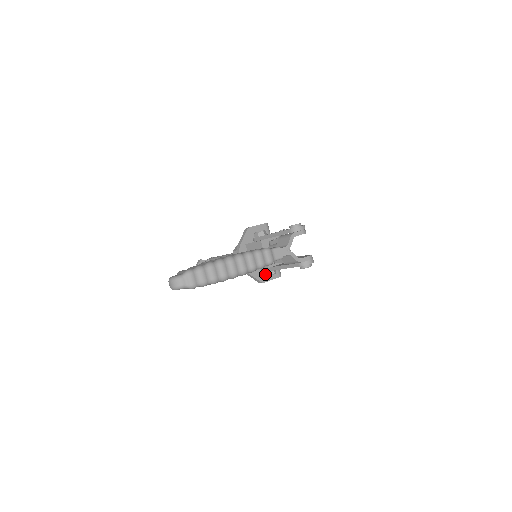
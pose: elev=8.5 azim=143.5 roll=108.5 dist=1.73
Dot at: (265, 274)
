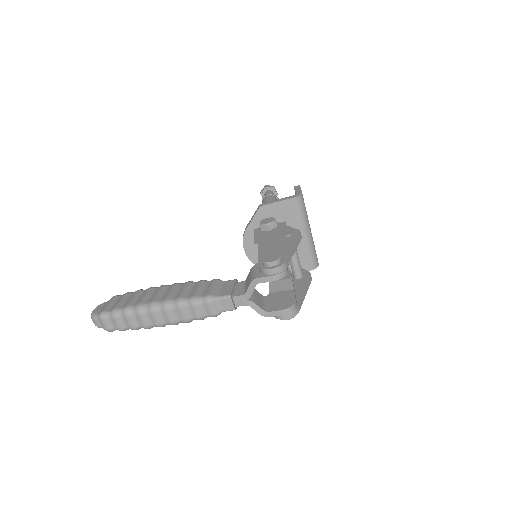
Dot at: occluded
